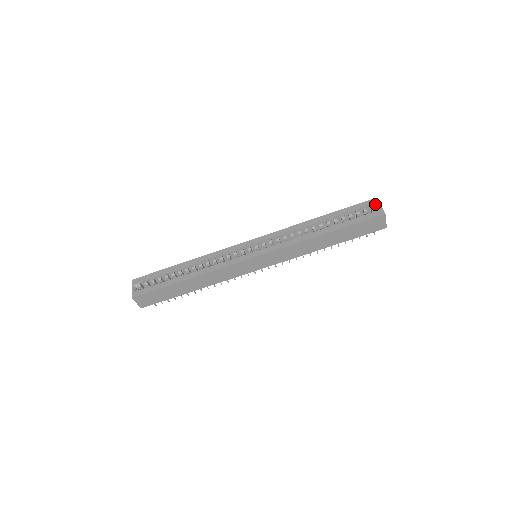
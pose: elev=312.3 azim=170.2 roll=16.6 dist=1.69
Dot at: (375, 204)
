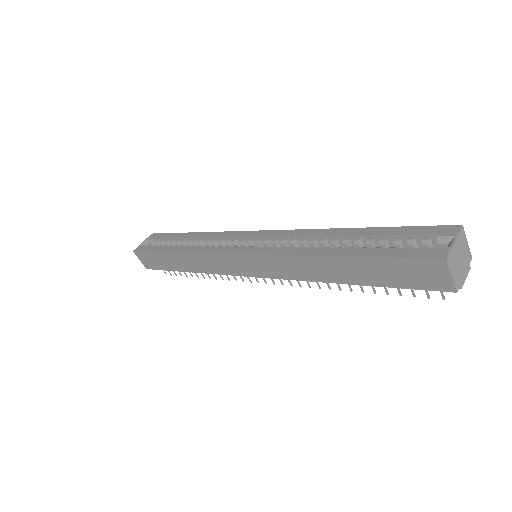
Dot at: (448, 235)
